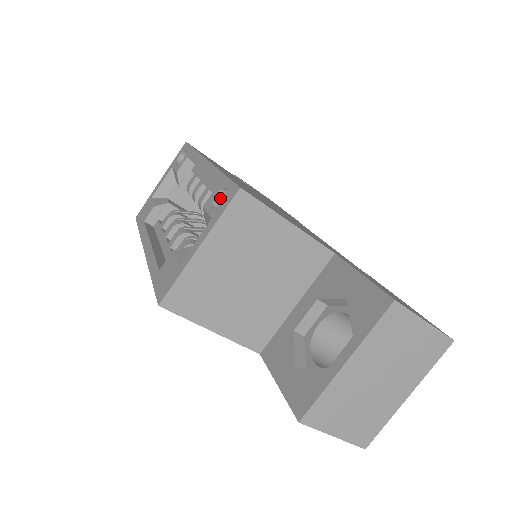
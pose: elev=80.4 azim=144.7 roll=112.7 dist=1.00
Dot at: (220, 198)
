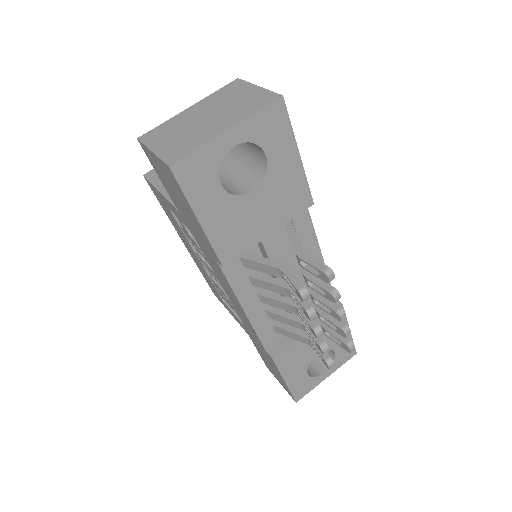
Dot at: occluded
